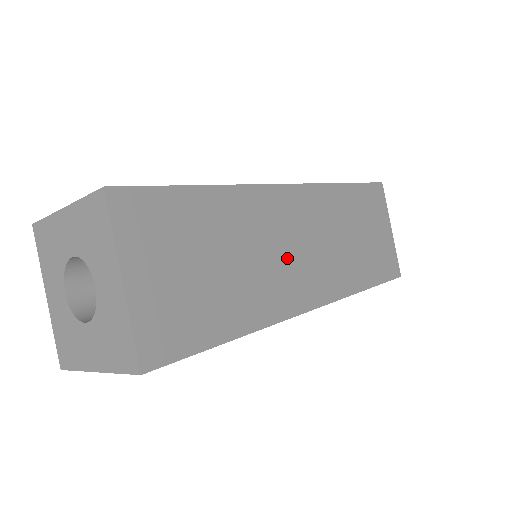
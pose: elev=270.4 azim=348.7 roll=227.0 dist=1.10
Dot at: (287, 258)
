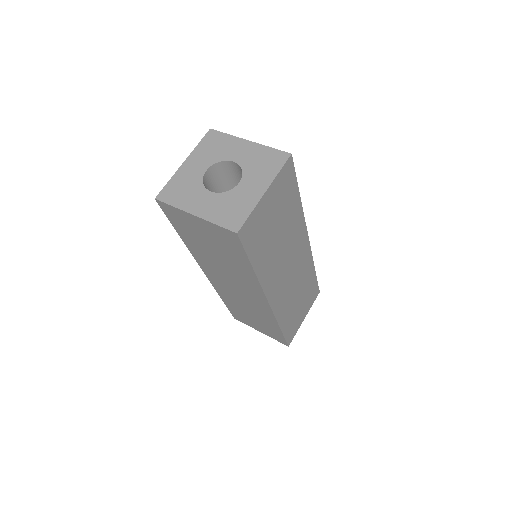
Dot at: occluded
